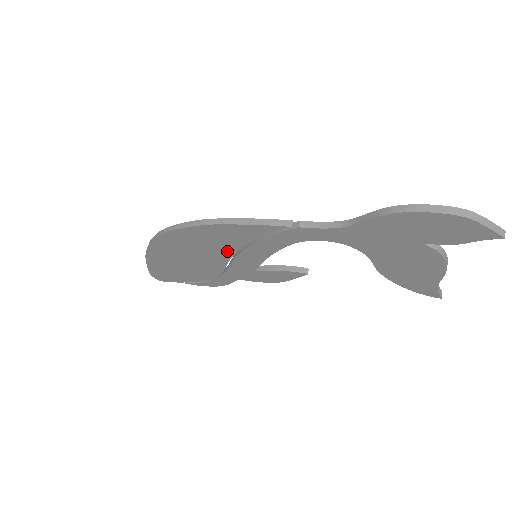
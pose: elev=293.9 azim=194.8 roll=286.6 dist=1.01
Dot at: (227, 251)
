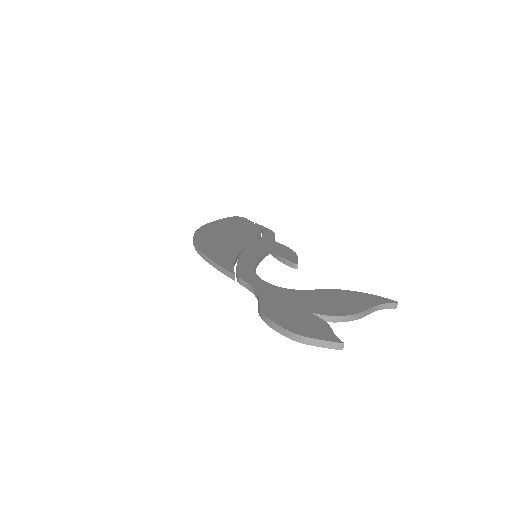
Dot at: occluded
